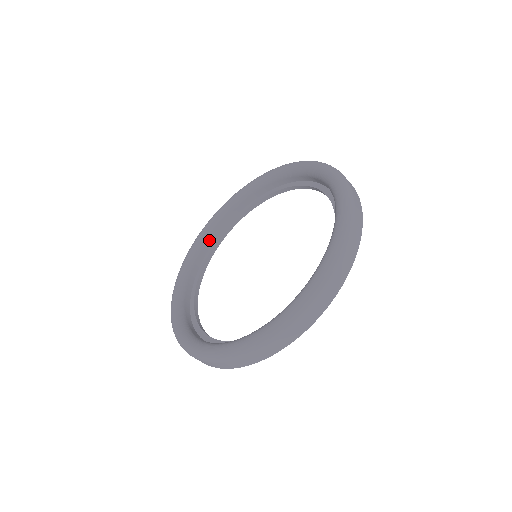
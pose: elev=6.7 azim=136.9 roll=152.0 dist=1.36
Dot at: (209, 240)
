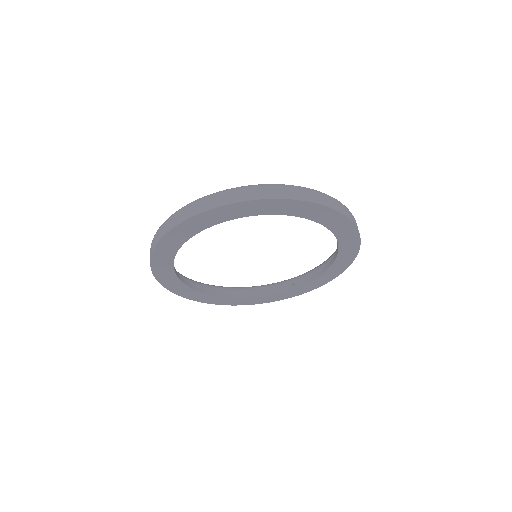
Dot at: (226, 291)
